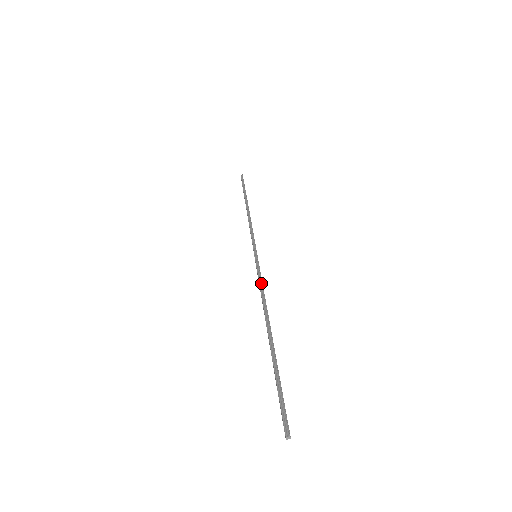
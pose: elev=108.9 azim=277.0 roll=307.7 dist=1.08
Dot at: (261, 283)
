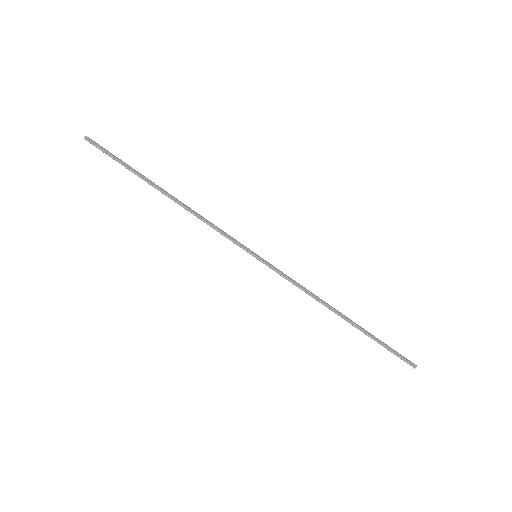
Dot at: (294, 283)
